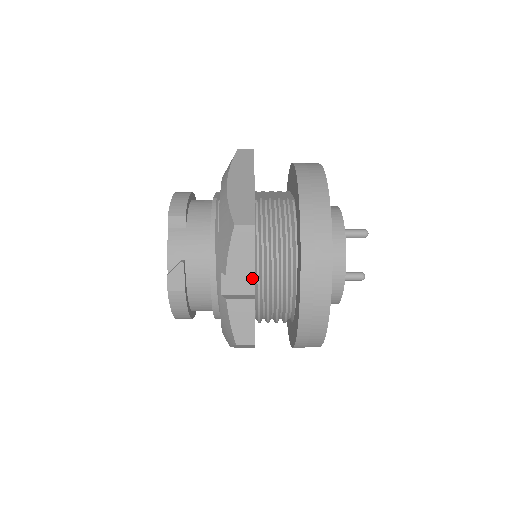
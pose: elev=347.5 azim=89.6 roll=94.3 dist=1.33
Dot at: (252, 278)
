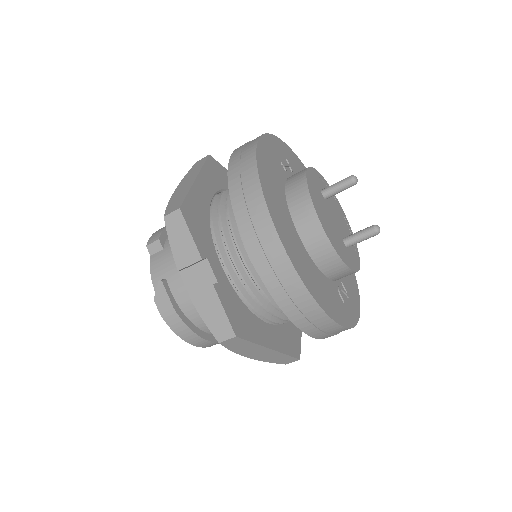
Dot at: (207, 265)
